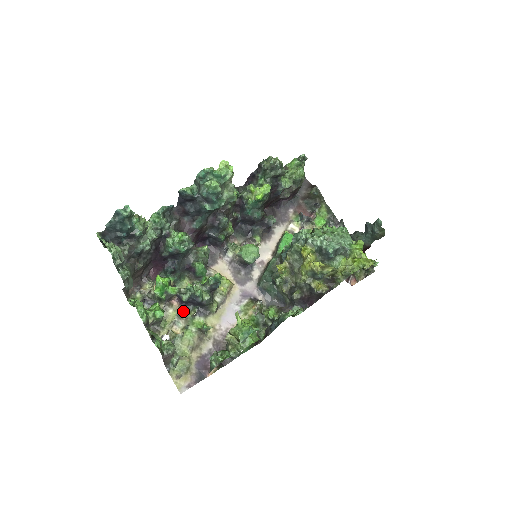
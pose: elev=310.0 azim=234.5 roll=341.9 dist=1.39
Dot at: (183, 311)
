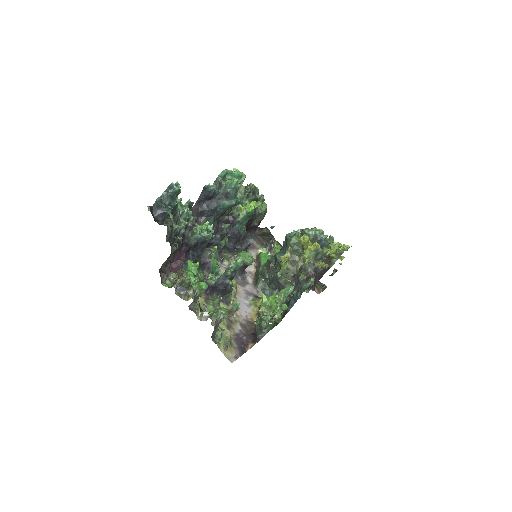
Dot at: (208, 298)
